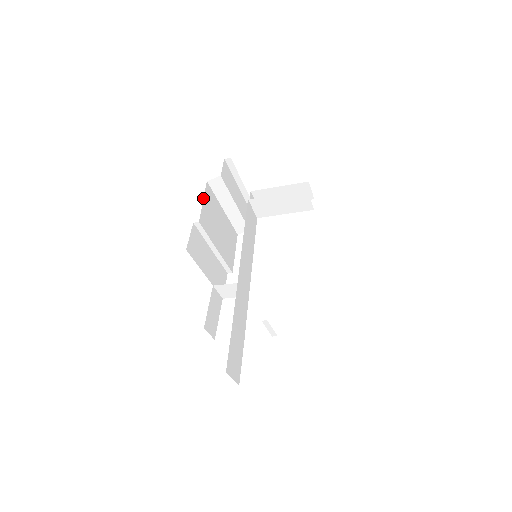
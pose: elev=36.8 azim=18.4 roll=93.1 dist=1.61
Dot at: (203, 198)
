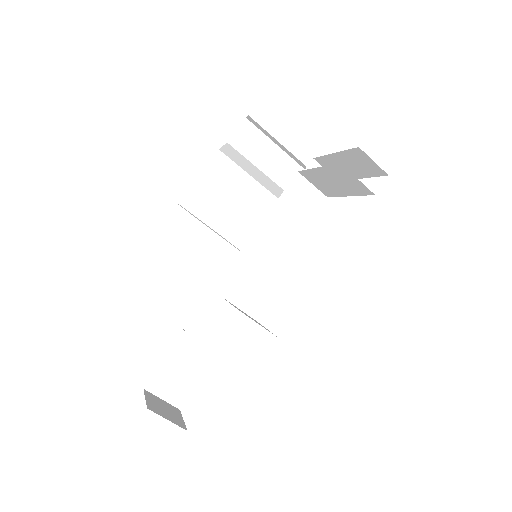
Dot at: (201, 173)
